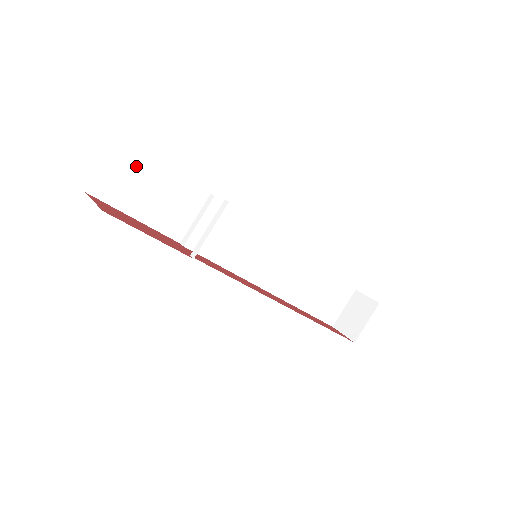
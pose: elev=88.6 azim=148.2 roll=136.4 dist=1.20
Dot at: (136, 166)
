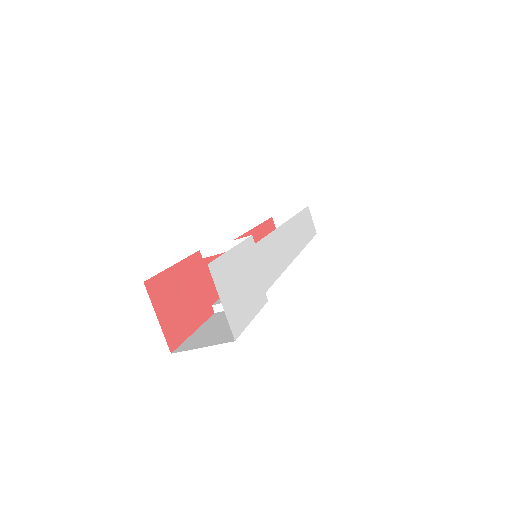
Dot at: occluded
